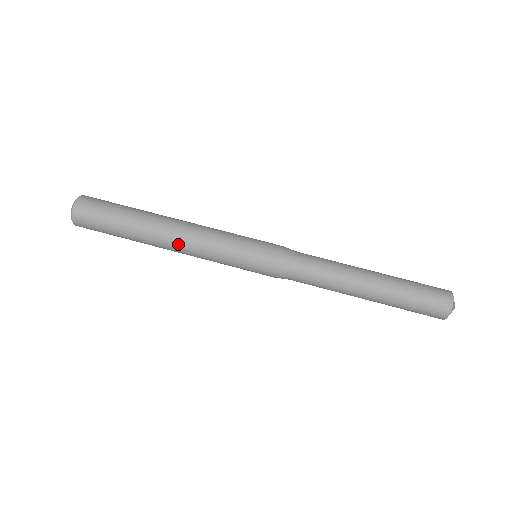
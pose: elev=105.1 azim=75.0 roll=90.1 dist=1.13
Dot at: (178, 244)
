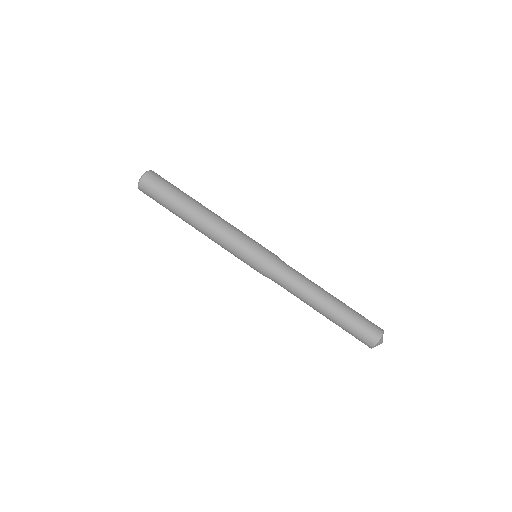
Dot at: (203, 232)
